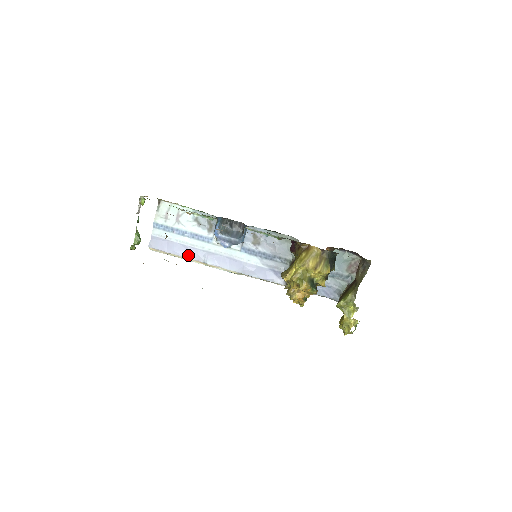
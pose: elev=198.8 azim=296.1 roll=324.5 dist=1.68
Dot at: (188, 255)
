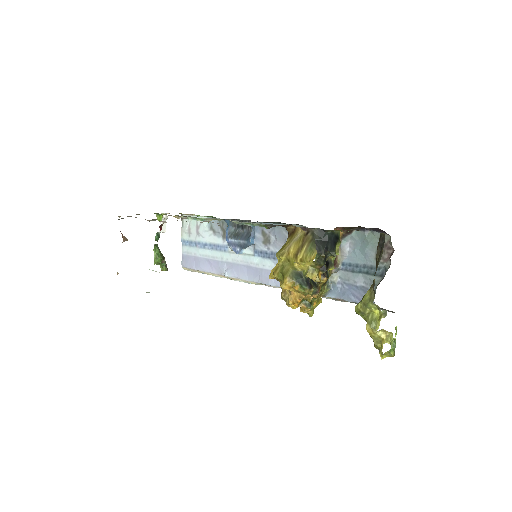
Dot at: (211, 269)
